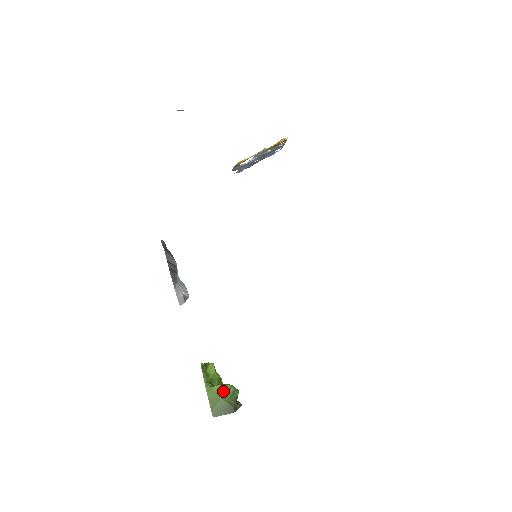
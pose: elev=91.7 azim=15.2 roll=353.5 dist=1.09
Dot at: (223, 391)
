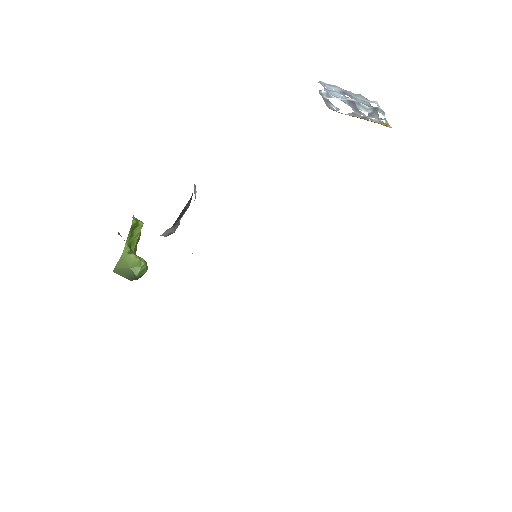
Dot at: (136, 264)
